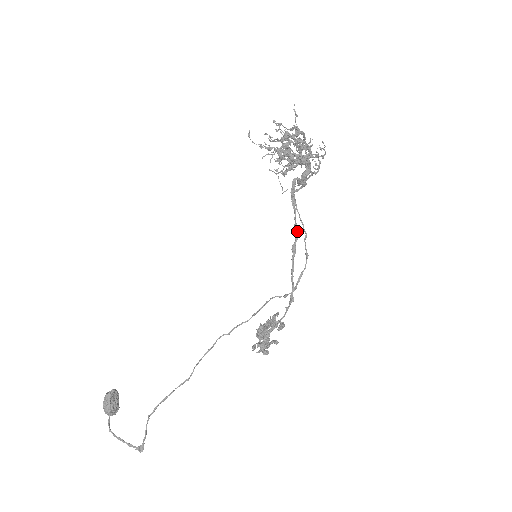
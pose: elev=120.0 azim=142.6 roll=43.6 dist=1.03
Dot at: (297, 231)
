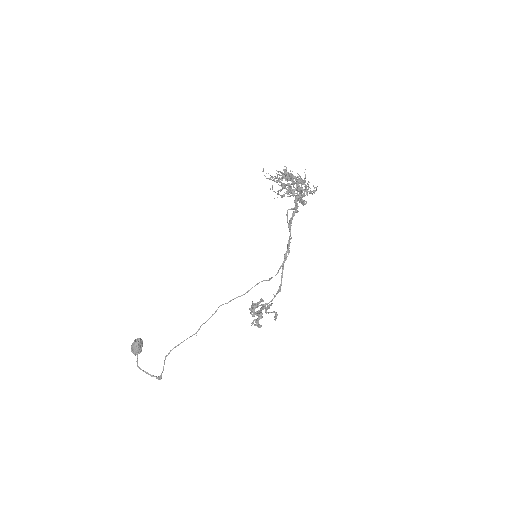
Dot at: (289, 245)
